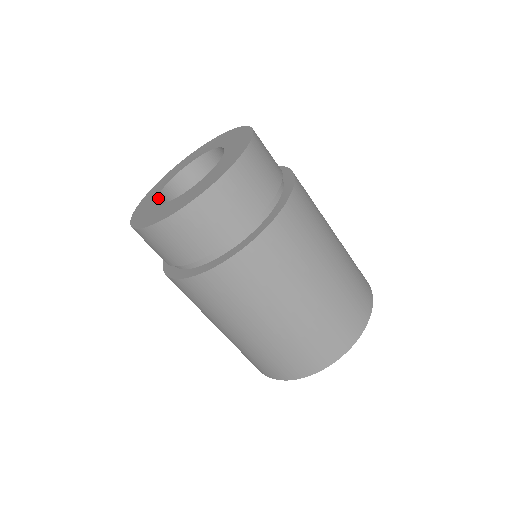
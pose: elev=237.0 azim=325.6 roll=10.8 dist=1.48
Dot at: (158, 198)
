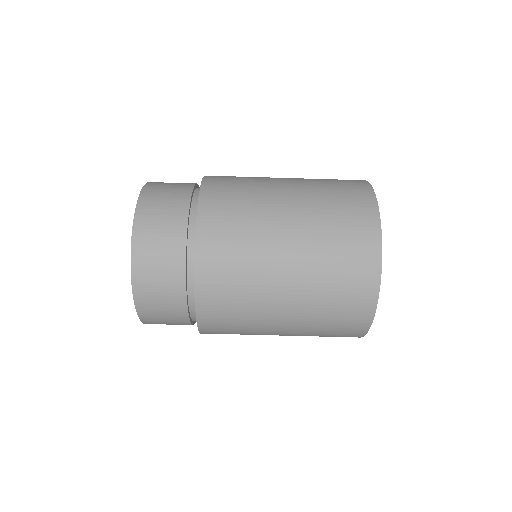
Dot at: occluded
